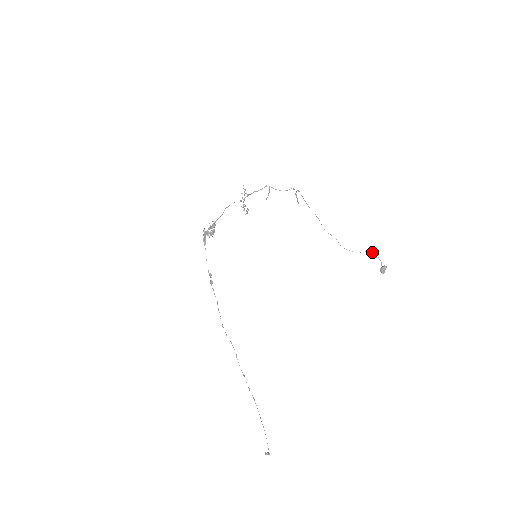
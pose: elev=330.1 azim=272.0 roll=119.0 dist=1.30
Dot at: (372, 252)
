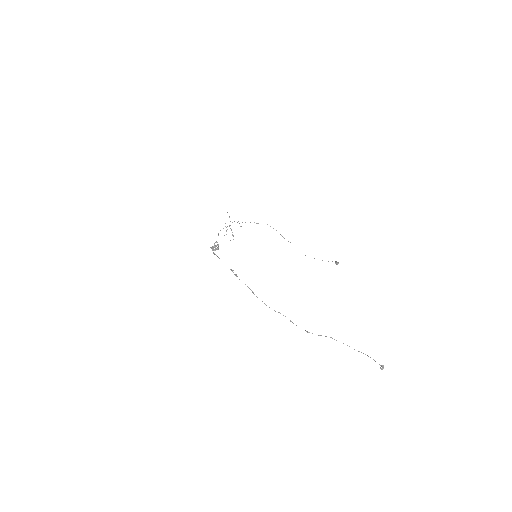
Dot at: (322, 260)
